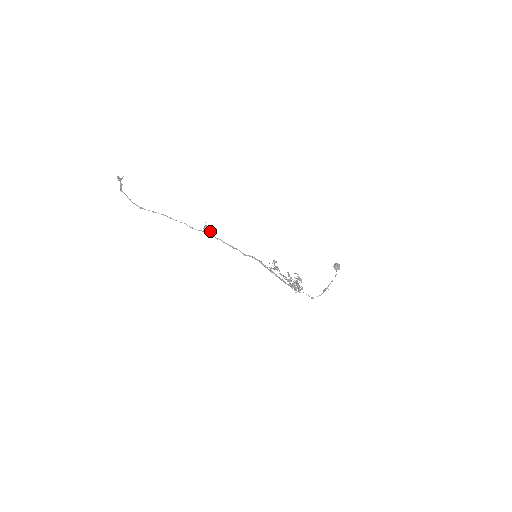
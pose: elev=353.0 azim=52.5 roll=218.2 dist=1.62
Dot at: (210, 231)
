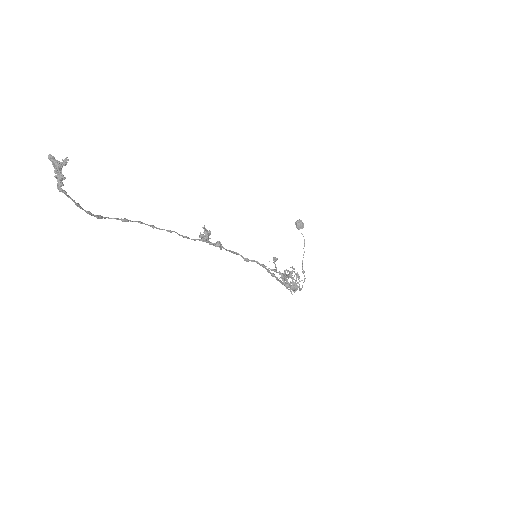
Dot at: (219, 244)
